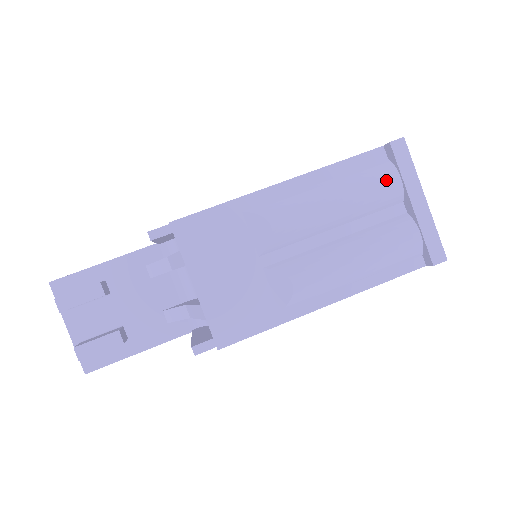
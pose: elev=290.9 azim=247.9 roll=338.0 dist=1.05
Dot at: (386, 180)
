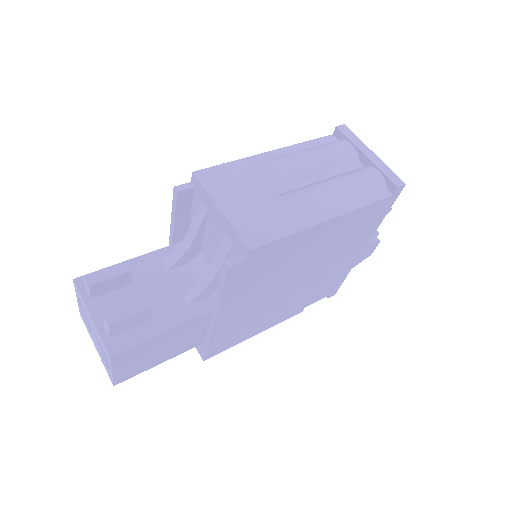
Dot at: (342, 145)
